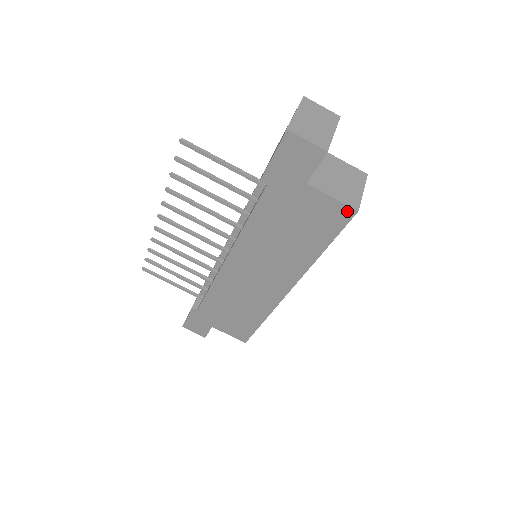
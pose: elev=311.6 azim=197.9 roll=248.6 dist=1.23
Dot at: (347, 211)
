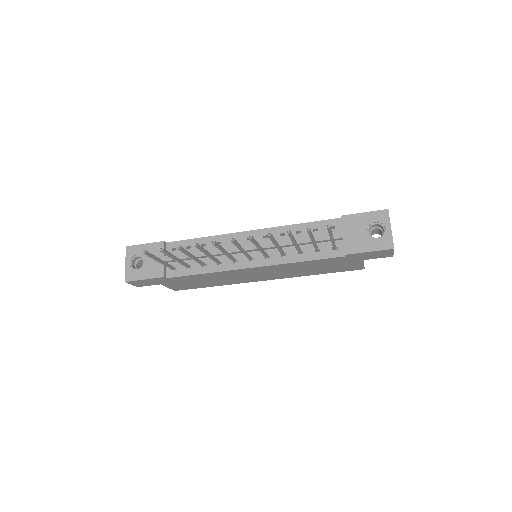
Dot at: (360, 268)
